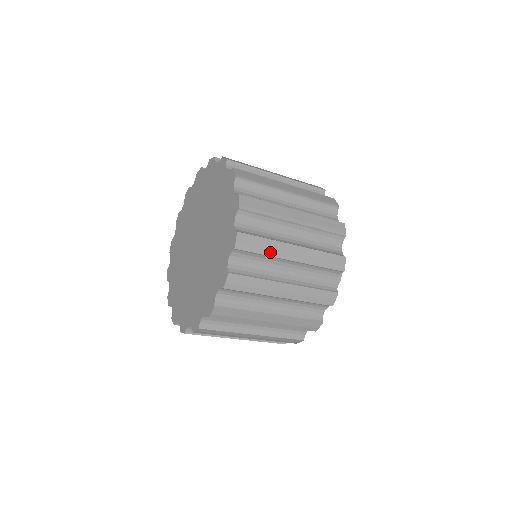
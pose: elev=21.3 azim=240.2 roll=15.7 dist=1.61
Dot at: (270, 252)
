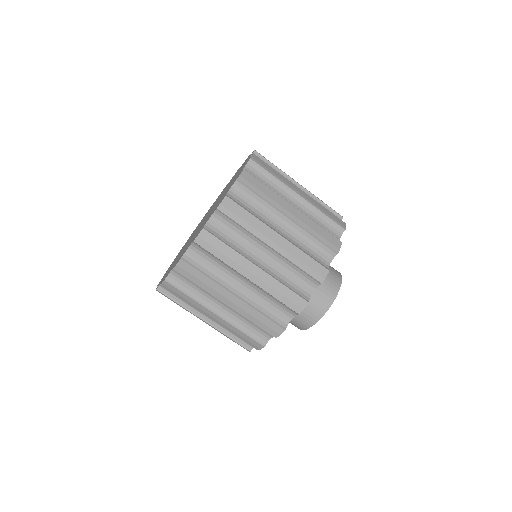
Dot at: (269, 198)
